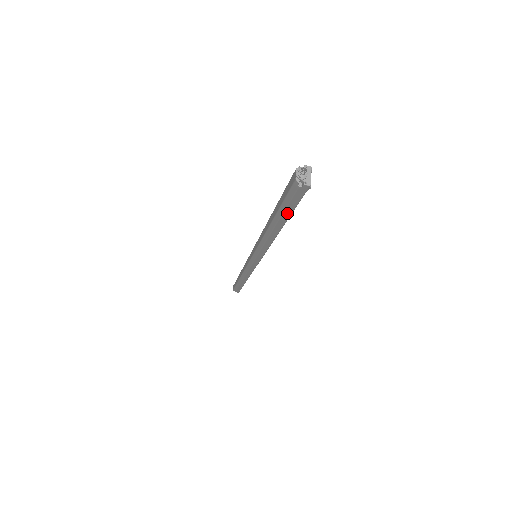
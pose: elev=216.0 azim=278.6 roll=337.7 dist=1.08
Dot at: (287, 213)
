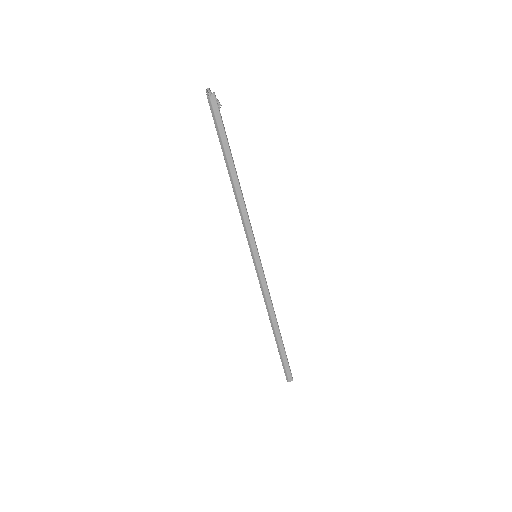
Dot at: (224, 139)
